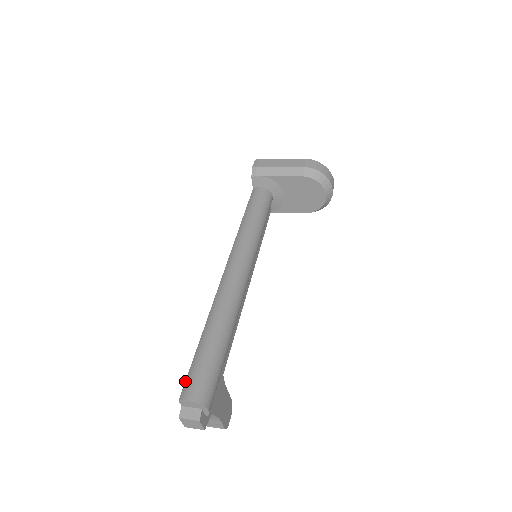
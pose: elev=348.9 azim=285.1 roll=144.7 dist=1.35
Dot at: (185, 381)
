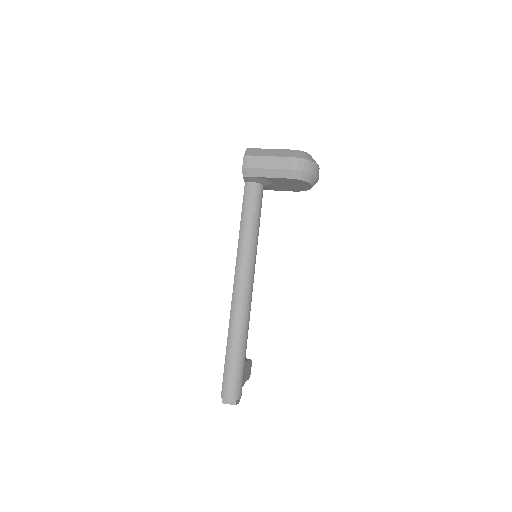
Dot at: (222, 383)
